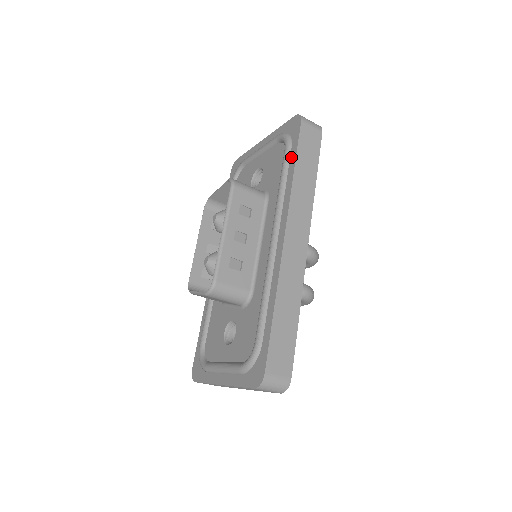
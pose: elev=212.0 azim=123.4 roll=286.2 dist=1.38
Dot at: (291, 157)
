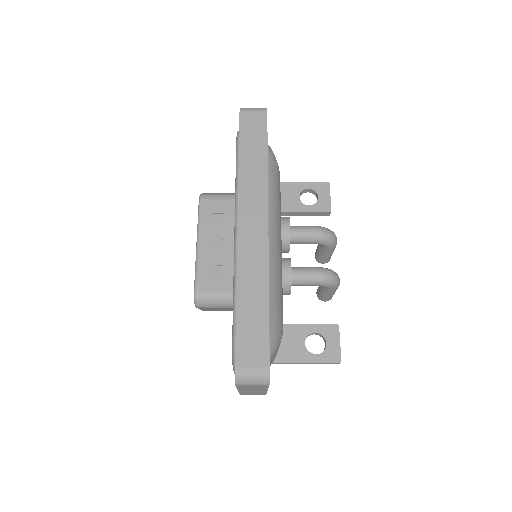
Dot at: occluded
